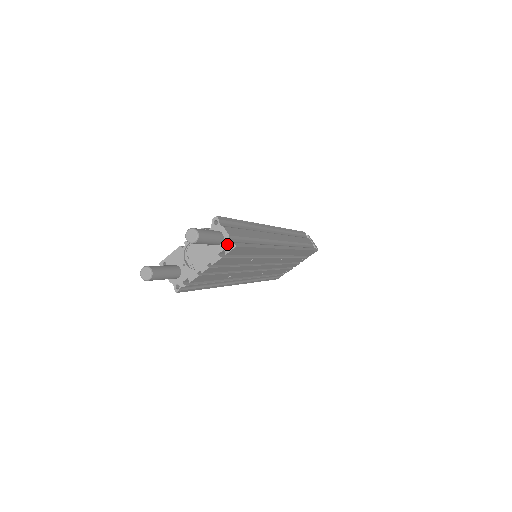
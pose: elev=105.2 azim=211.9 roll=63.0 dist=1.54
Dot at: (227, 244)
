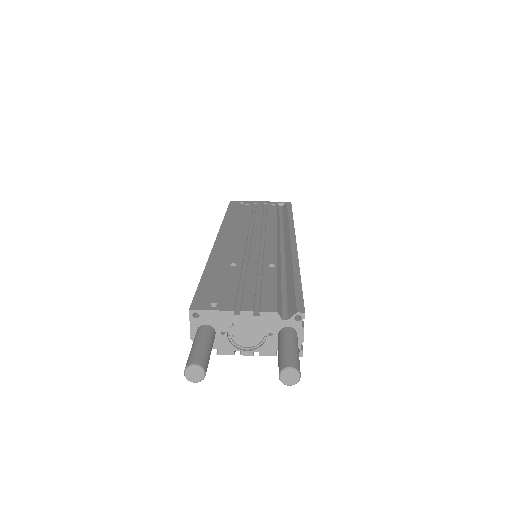
Dot at: occluded
